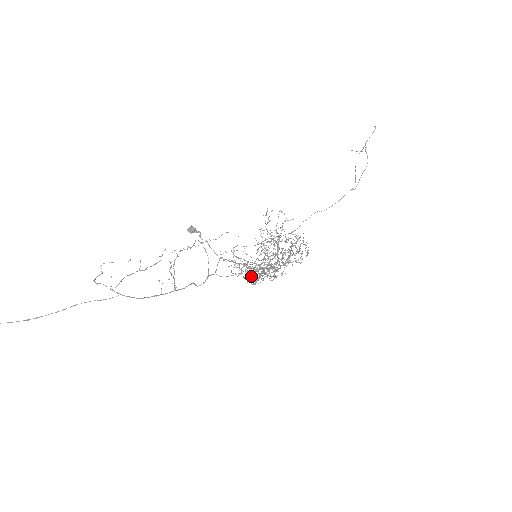
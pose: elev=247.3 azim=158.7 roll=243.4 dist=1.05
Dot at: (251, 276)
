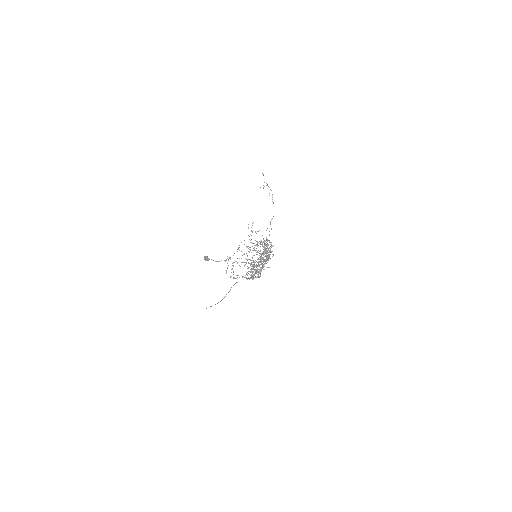
Dot at: (261, 268)
